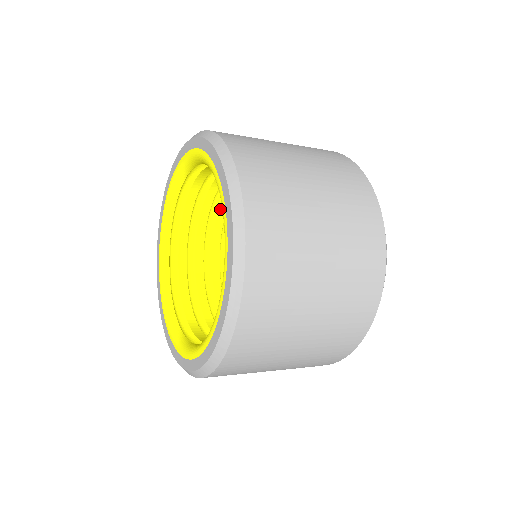
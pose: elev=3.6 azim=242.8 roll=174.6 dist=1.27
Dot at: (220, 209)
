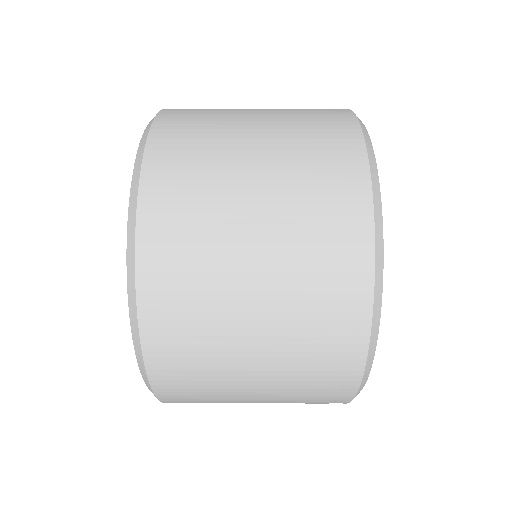
Dot at: occluded
